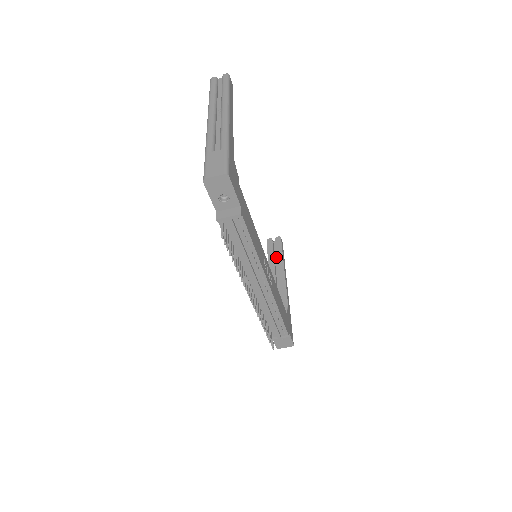
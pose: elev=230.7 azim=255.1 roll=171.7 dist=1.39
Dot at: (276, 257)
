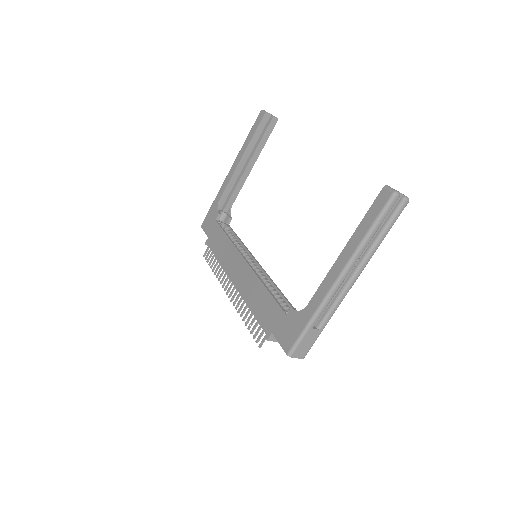
Dot at: (258, 137)
